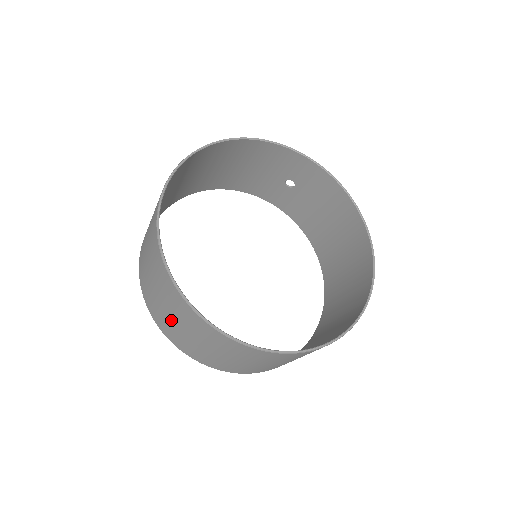
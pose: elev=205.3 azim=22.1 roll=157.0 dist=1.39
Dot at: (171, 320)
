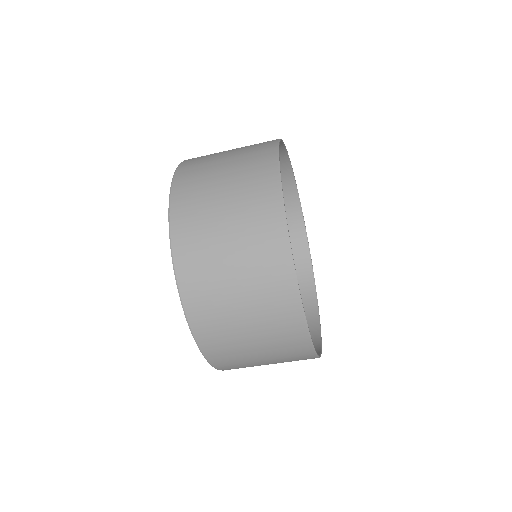
Dot at: (220, 158)
